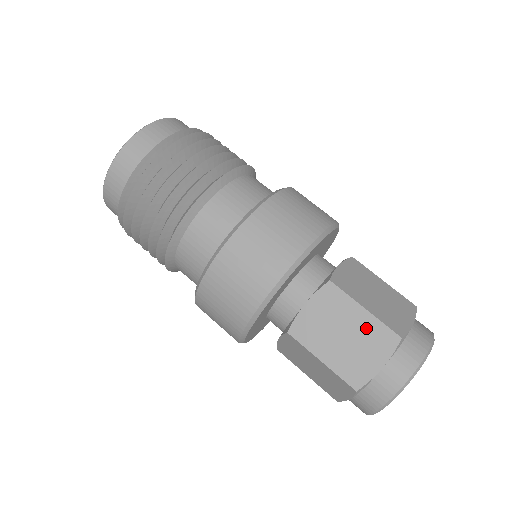
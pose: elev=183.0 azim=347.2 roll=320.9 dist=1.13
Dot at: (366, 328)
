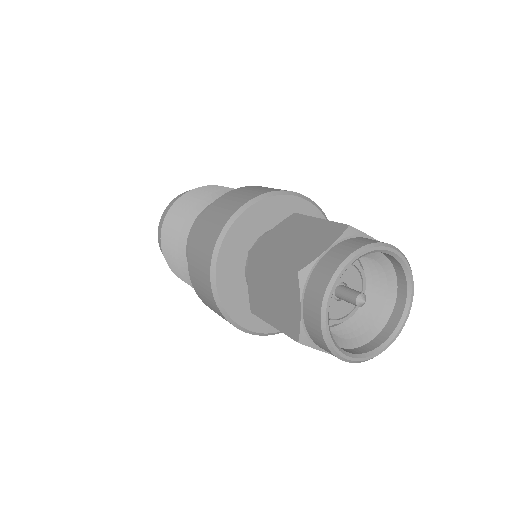
Dot at: (278, 278)
